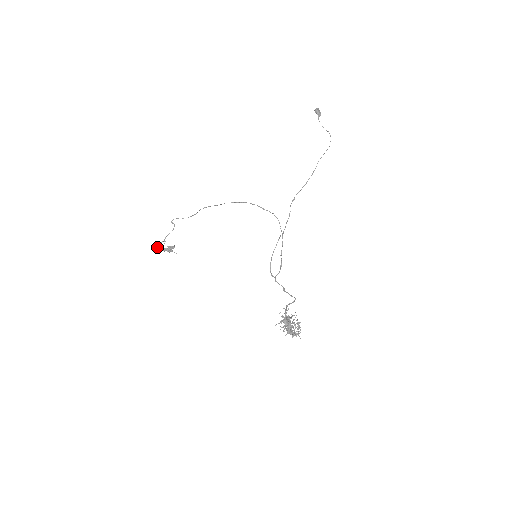
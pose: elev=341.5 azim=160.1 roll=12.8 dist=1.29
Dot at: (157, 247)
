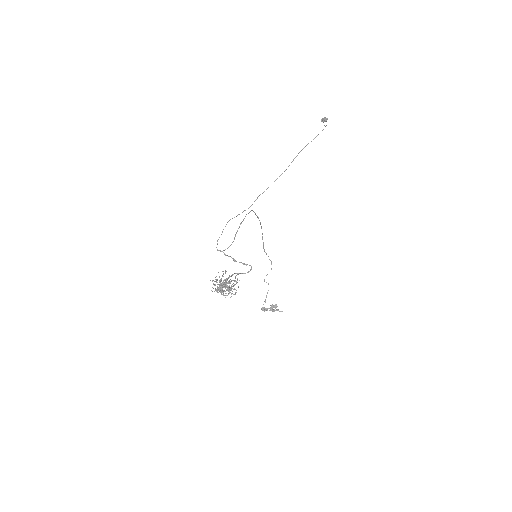
Dot at: (262, 309)
